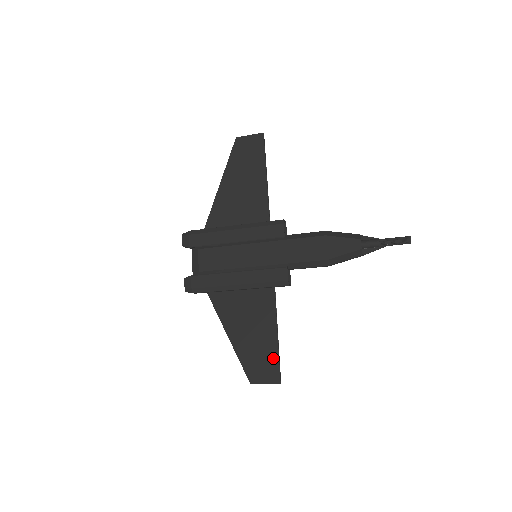
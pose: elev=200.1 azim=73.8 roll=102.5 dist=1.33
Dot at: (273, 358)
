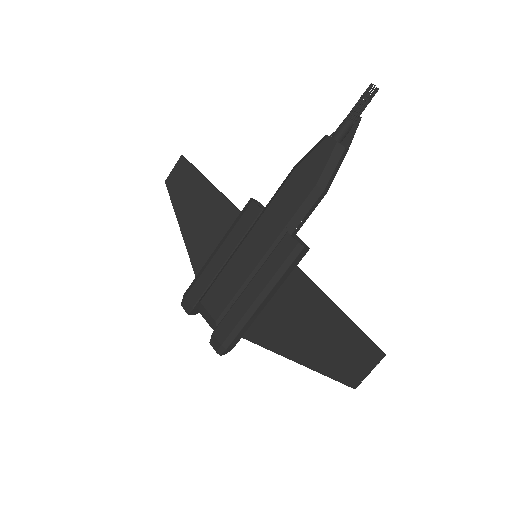
Dot at: (353, 335)
